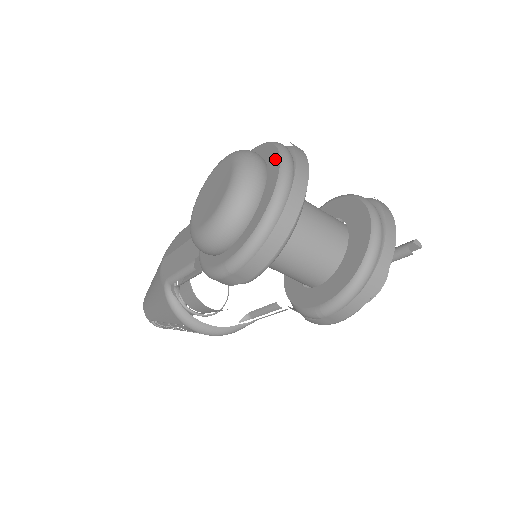
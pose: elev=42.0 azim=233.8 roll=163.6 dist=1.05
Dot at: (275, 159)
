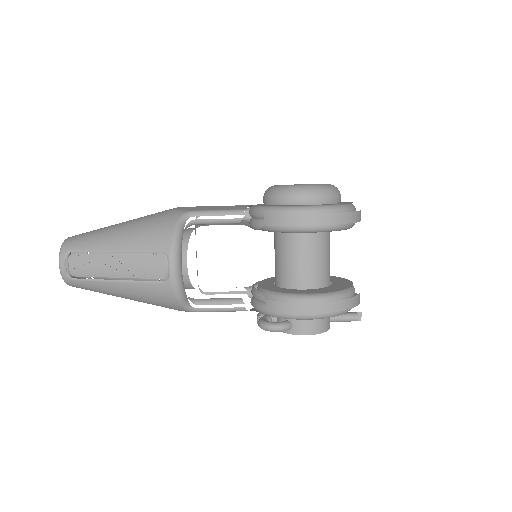
Dot at: occluded
